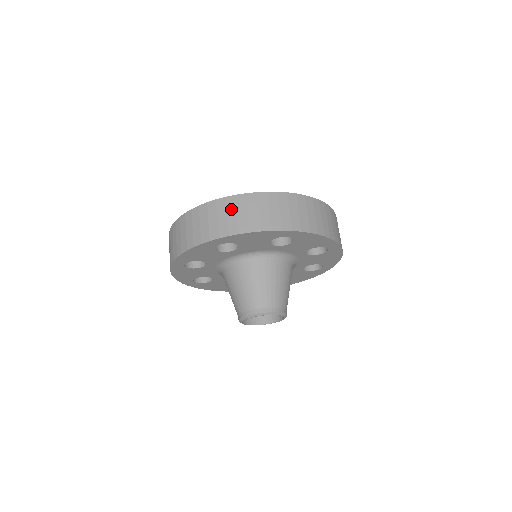
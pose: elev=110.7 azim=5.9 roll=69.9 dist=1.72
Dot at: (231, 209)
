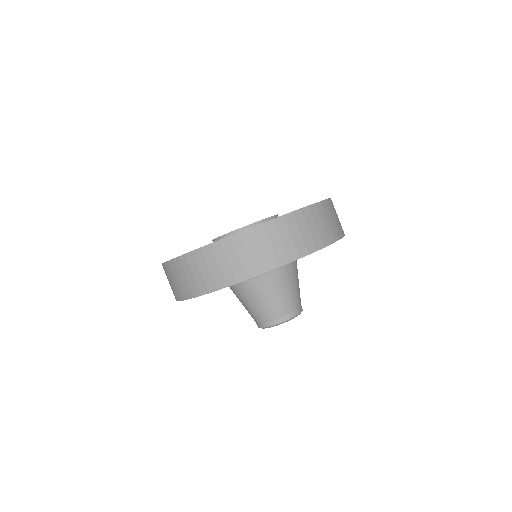
Dot at: (186, 270)
